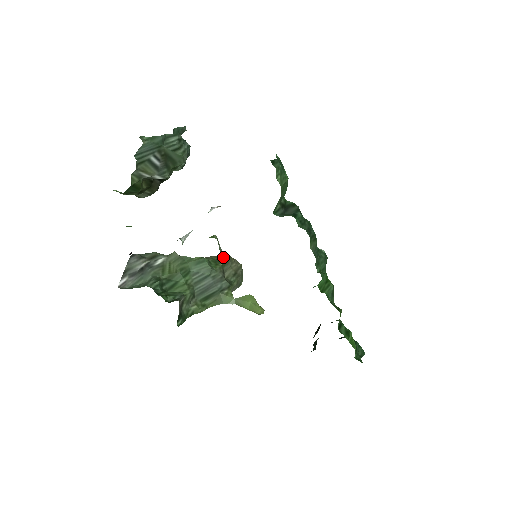
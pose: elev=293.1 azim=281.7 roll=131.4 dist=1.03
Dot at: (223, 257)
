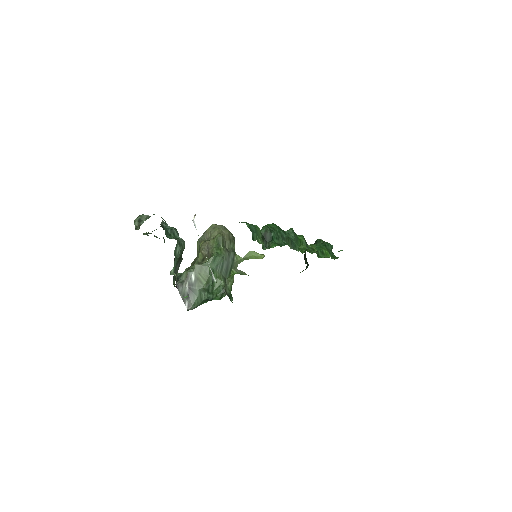
Dot at: (242, 272)
